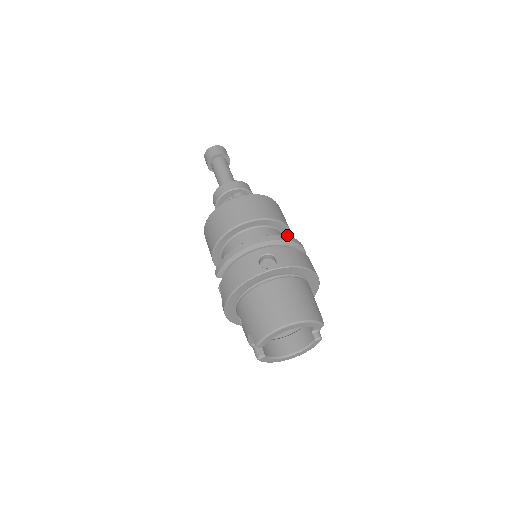
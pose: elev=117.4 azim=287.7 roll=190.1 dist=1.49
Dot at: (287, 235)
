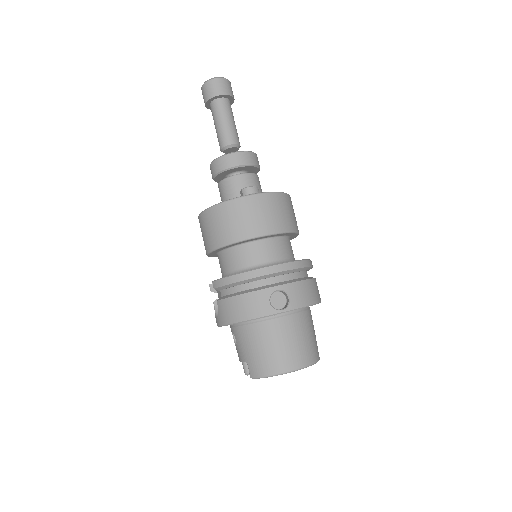
Dot at: (294, 236)
